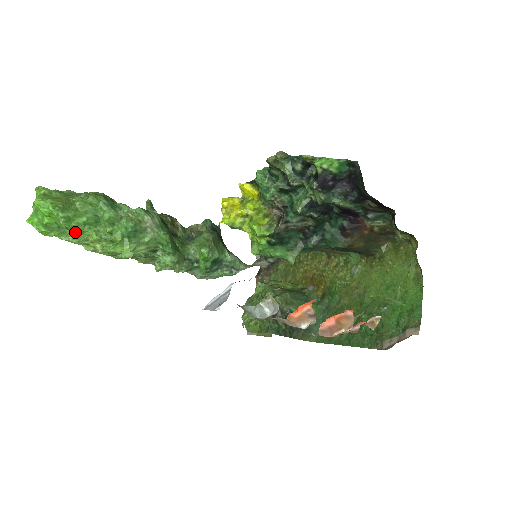
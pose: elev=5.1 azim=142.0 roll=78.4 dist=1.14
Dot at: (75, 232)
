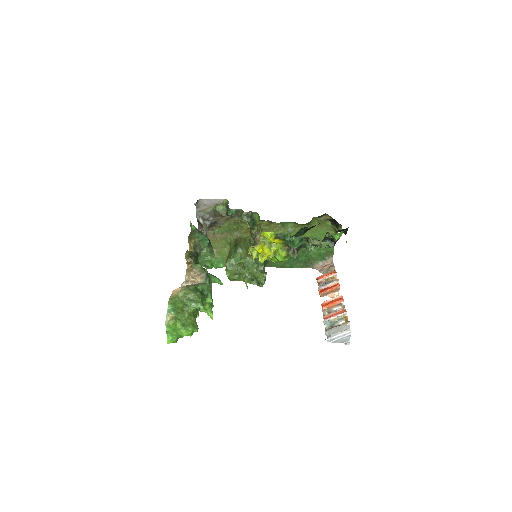
Dot at: occluded
